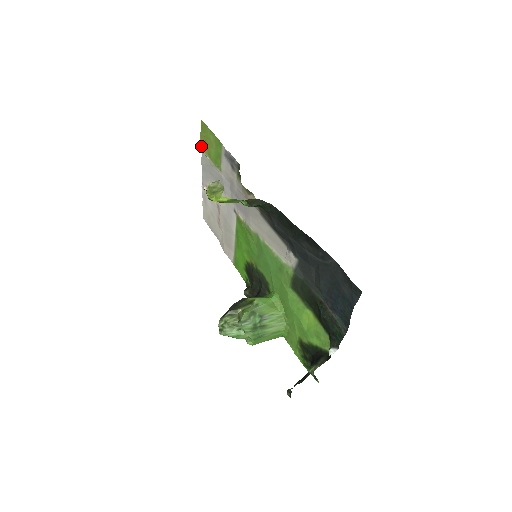
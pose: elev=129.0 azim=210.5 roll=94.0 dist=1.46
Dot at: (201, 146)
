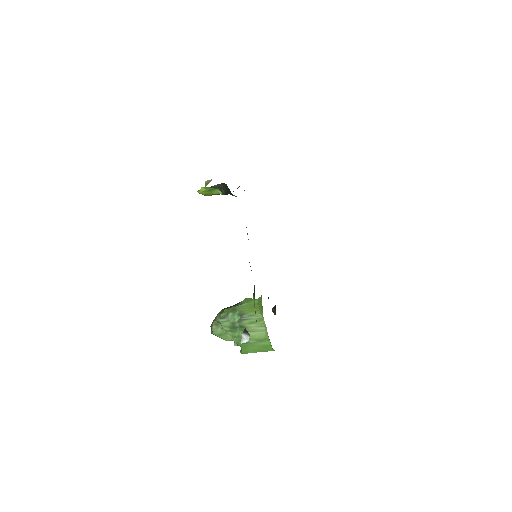
Dot at: occluded
